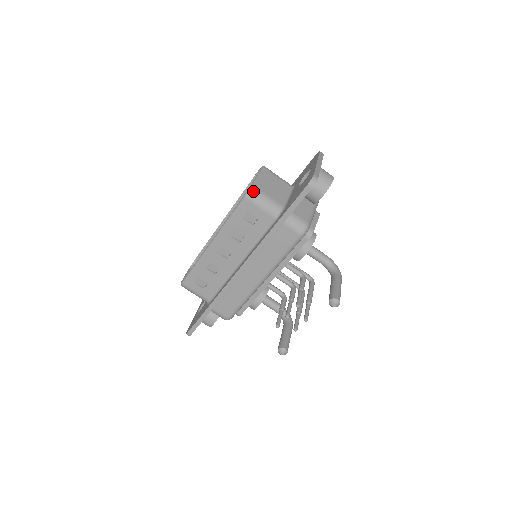
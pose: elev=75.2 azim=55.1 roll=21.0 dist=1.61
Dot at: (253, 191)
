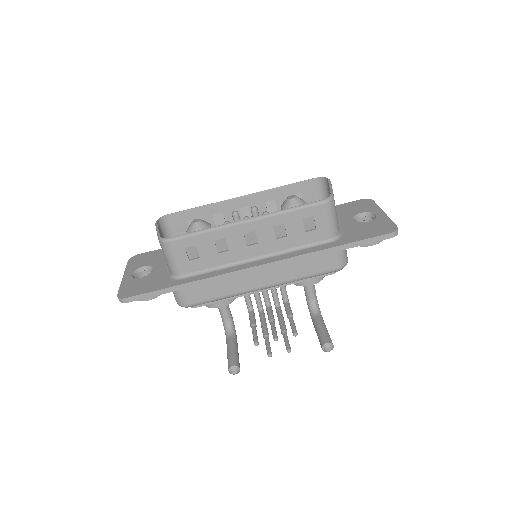
Dot at: (333, 201)
